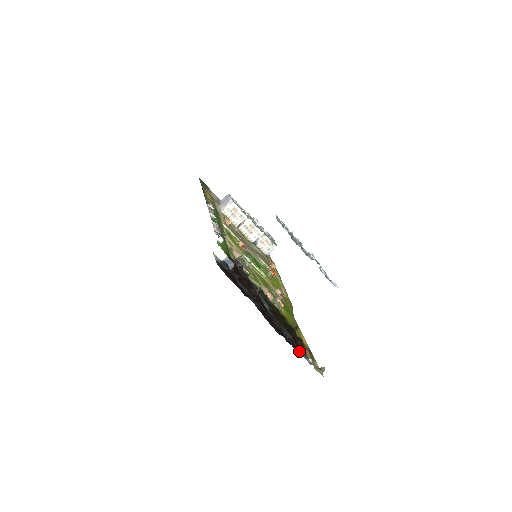
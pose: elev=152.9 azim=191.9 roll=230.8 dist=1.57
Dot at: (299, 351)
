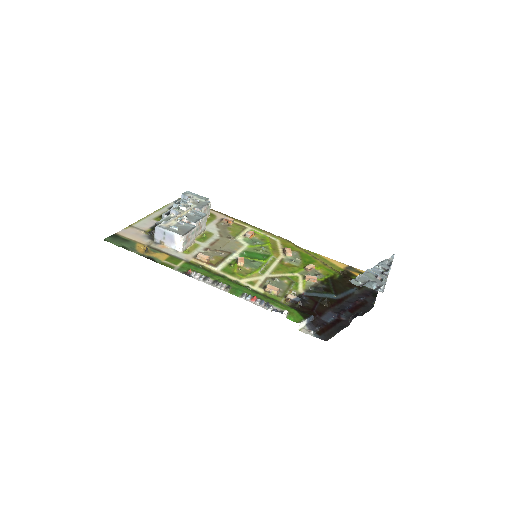
Dot at: (373, 293)
